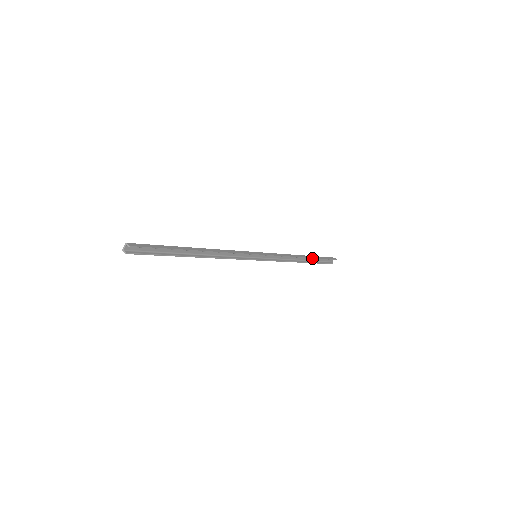
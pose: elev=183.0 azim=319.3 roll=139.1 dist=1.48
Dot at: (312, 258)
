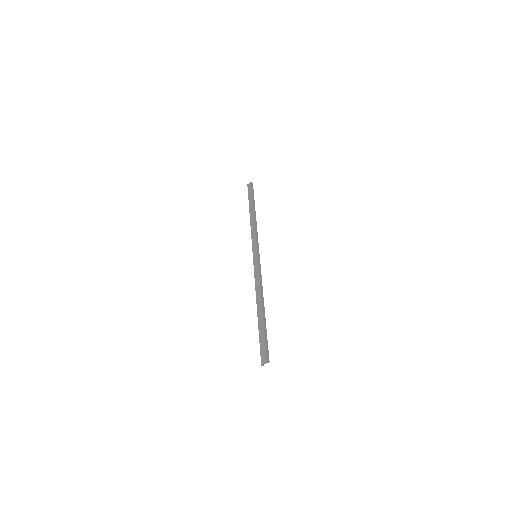
Dot at: (254, 206)
